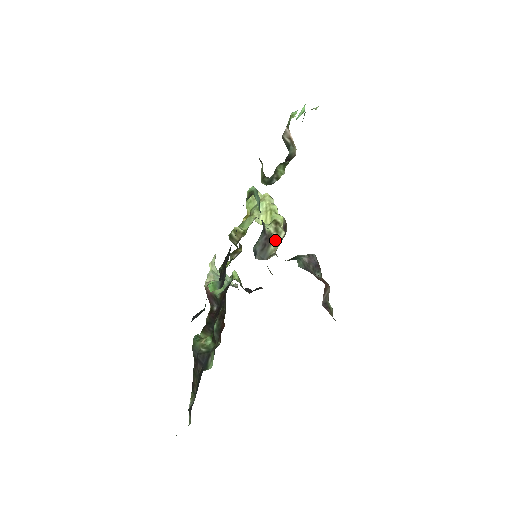
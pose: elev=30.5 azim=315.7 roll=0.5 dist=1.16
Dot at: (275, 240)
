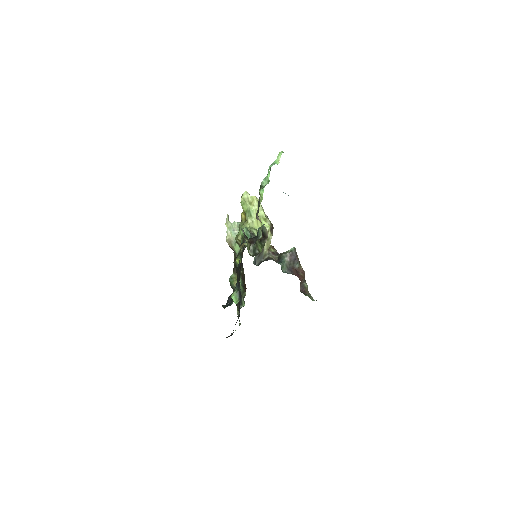
Dot at: (266, 244)
